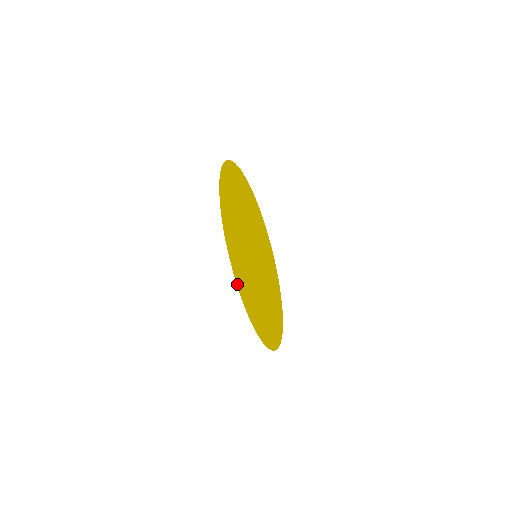
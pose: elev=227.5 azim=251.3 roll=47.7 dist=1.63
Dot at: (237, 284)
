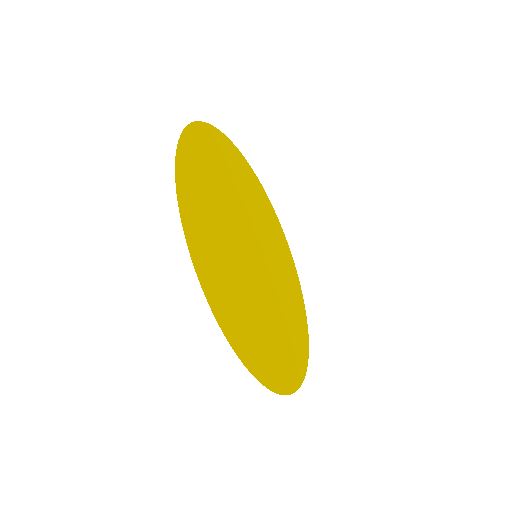
Dot at: (196, 268)
